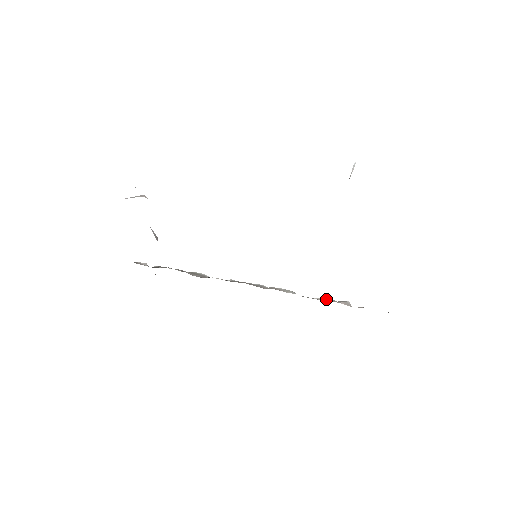
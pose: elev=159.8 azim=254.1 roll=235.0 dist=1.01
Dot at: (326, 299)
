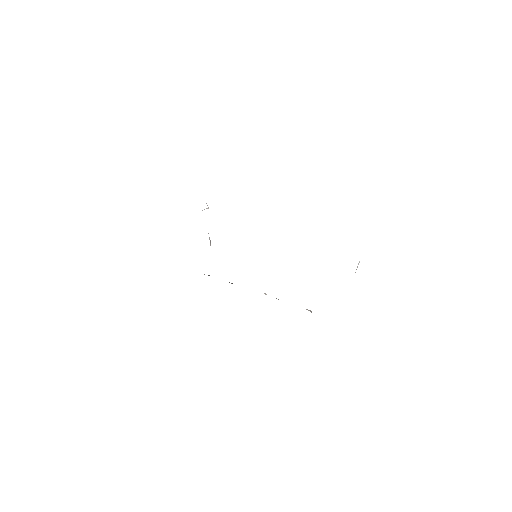
Dot at: occluded
